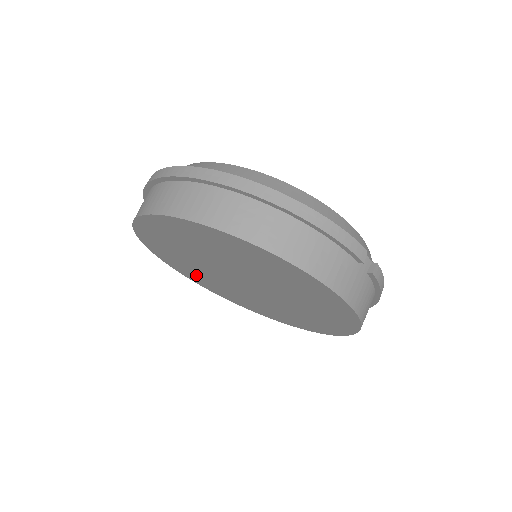
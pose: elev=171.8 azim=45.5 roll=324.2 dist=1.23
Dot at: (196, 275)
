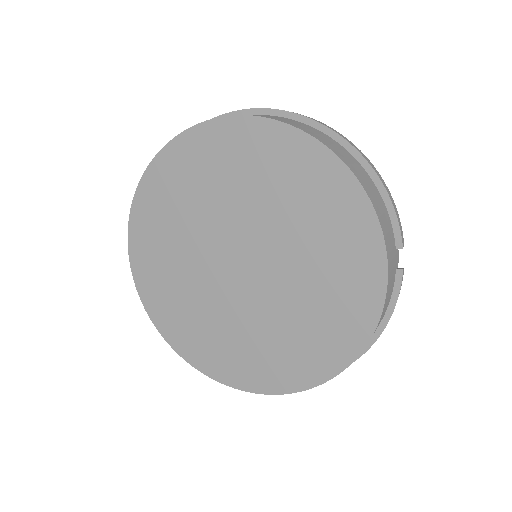
Dot at: (161, 270)
